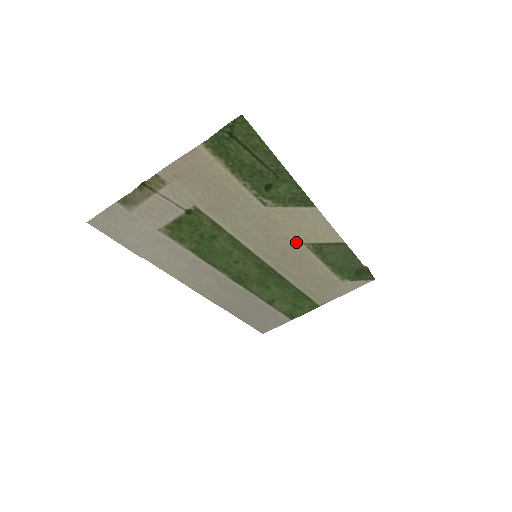
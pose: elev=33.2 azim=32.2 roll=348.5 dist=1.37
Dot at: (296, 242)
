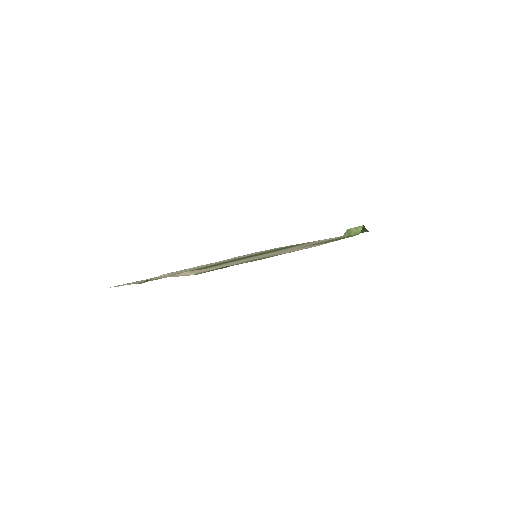
Dot at: occluded
